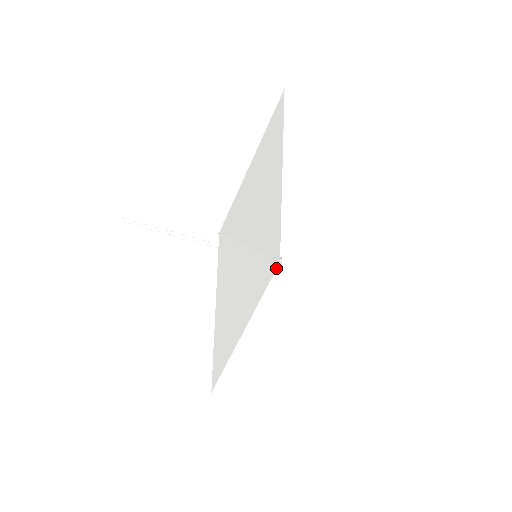
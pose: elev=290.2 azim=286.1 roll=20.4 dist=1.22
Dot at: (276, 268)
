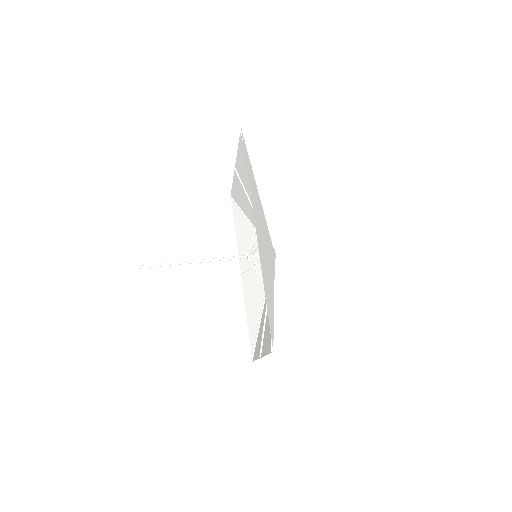
Dot at: (274, 256)
